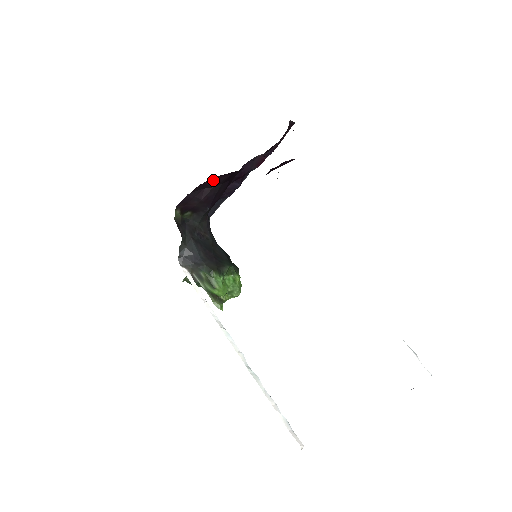
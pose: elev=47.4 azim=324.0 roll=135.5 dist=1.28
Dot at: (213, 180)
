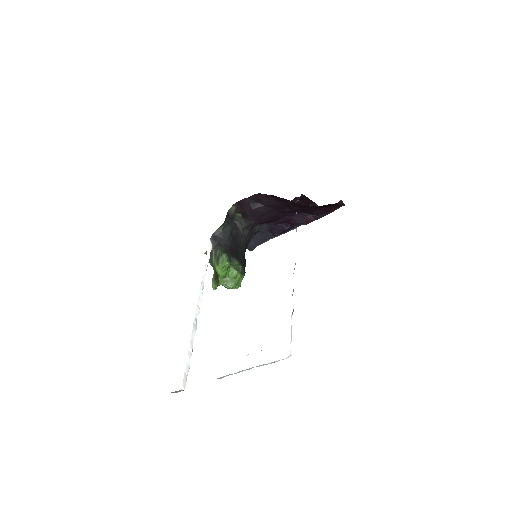
Dot at: (266, 198)
